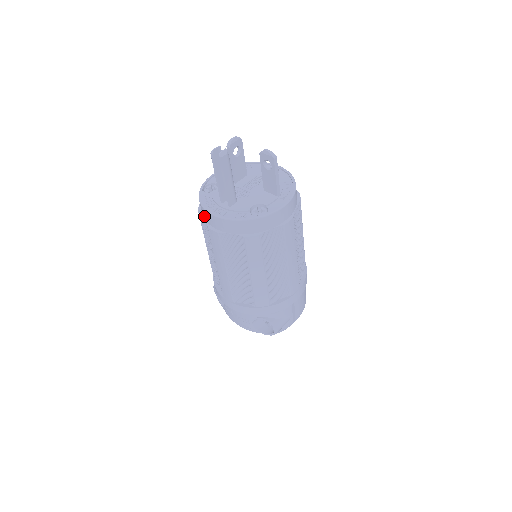
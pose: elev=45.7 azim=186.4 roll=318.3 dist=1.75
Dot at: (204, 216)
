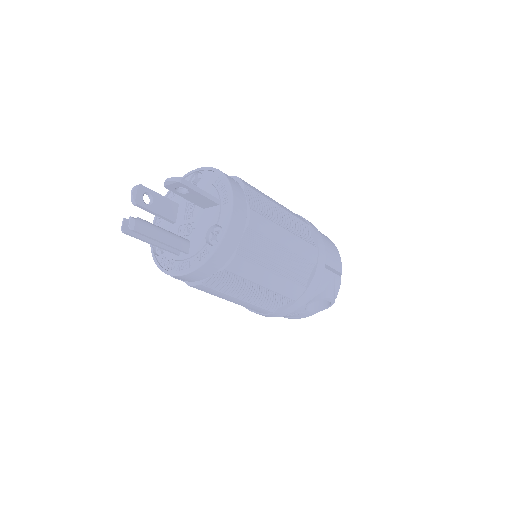
Dot at: occluded
